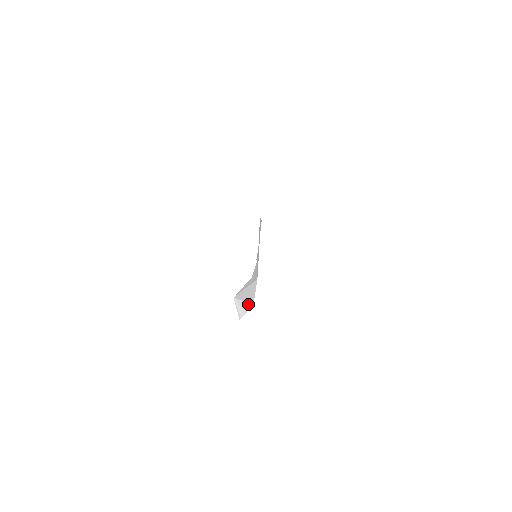
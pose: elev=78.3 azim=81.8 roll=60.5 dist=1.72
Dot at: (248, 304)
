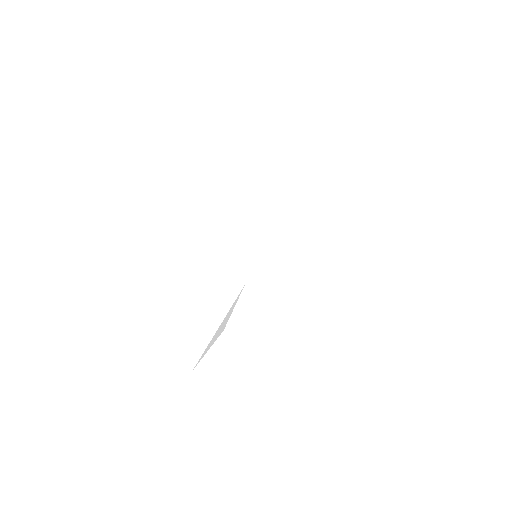
Dot at: occluded
